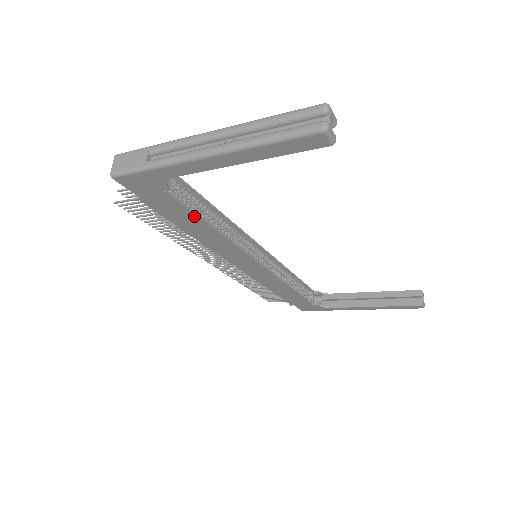
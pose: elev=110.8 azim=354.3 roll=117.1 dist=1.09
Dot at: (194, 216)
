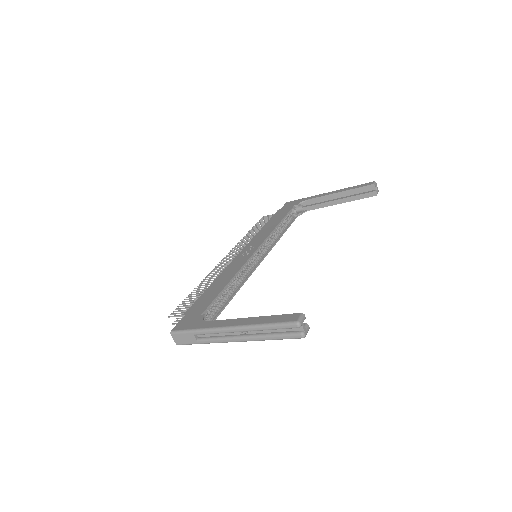
Dot at: (223, 308)
